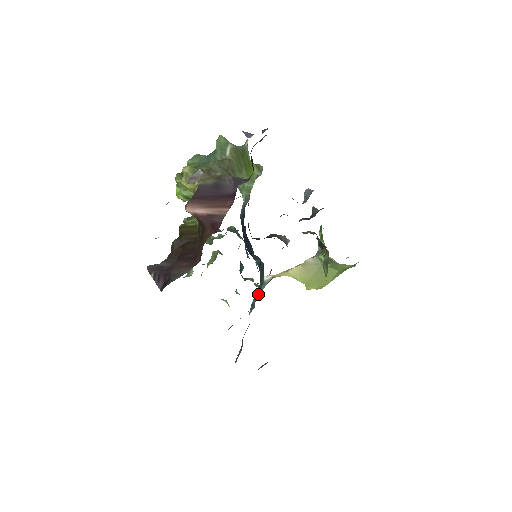
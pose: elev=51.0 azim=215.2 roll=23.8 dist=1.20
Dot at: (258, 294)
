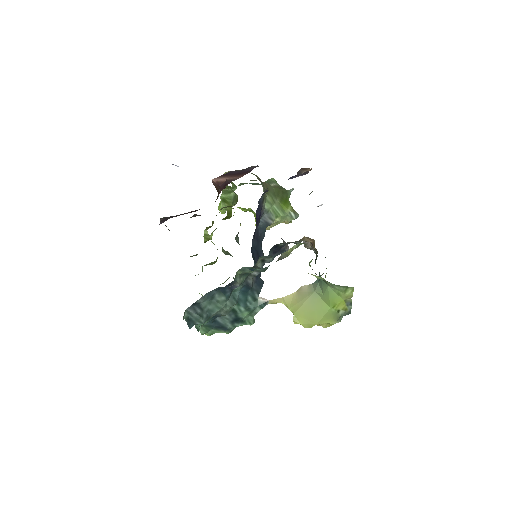
Dot at: (245, 302)
